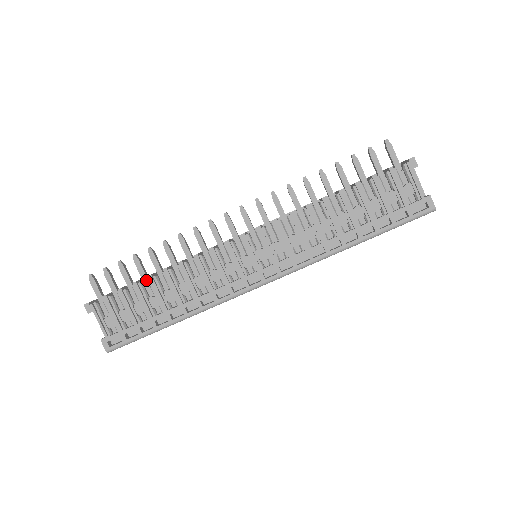
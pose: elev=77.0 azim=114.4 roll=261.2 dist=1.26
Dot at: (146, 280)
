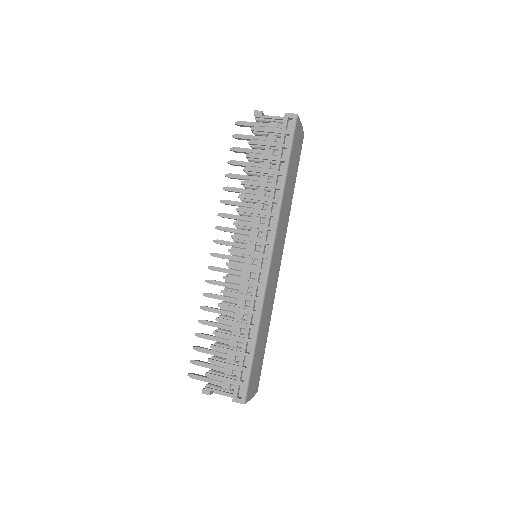
Dot at: (216, 339)
